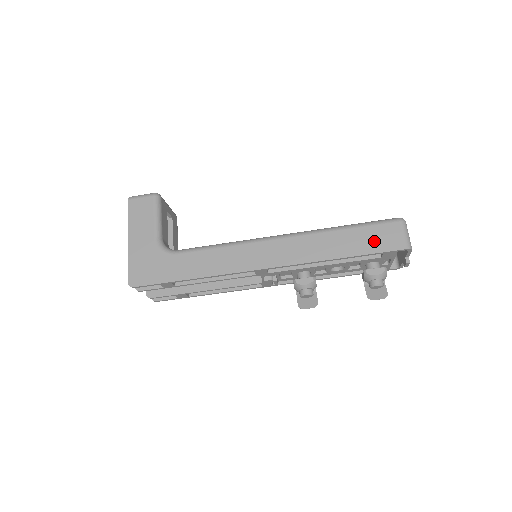
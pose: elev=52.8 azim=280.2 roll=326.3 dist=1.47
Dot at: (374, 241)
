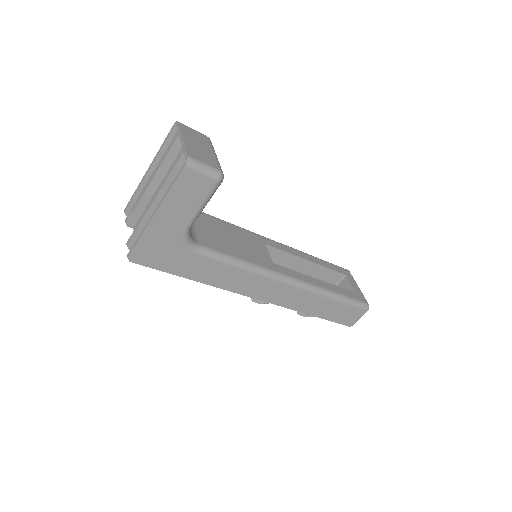
Dot at: (340, 315)
